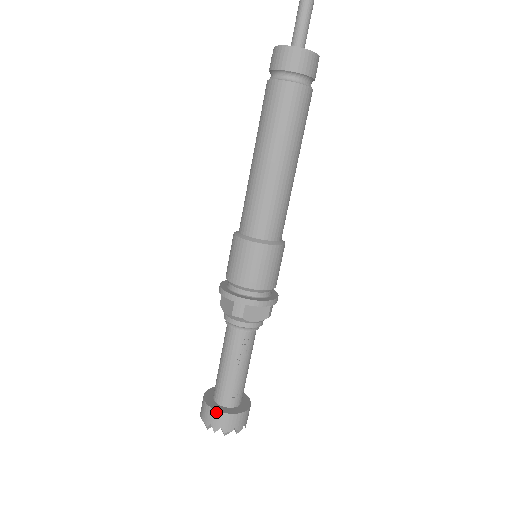
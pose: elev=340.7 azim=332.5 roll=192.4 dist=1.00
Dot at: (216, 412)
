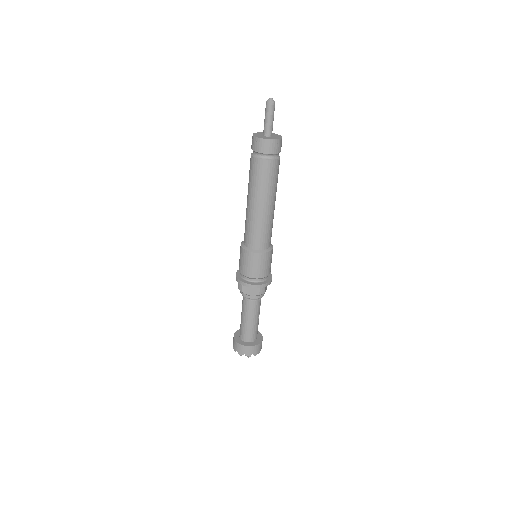
Dot at: (255, 346)
